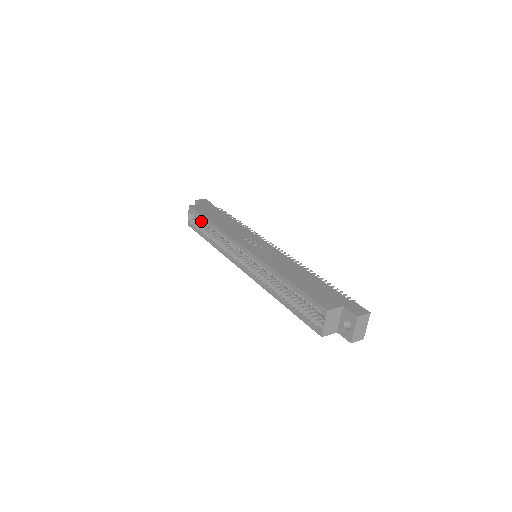
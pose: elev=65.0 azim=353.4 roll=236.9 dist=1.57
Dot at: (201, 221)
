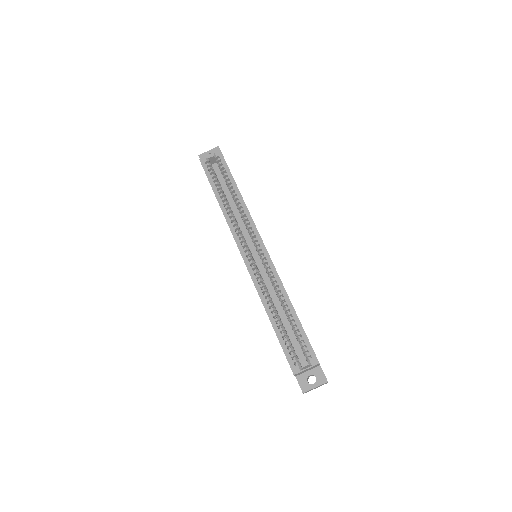
Dot at: occluded
